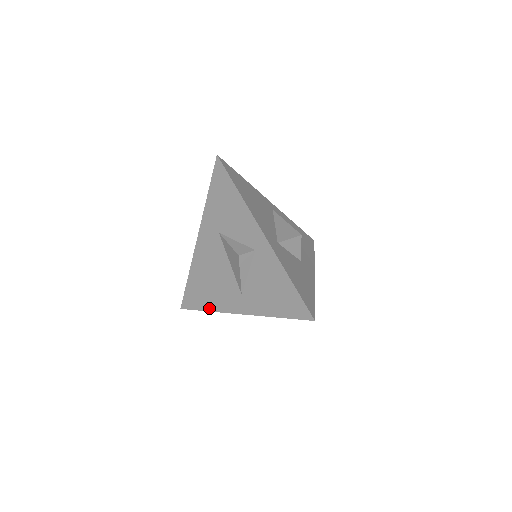
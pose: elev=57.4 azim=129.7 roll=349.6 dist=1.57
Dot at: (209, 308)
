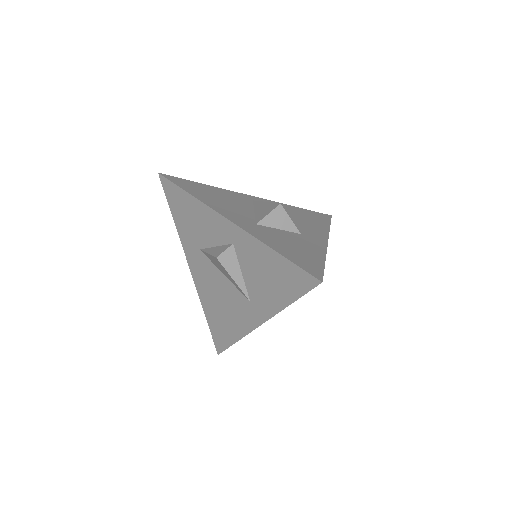
Dot at: (236, 337)
